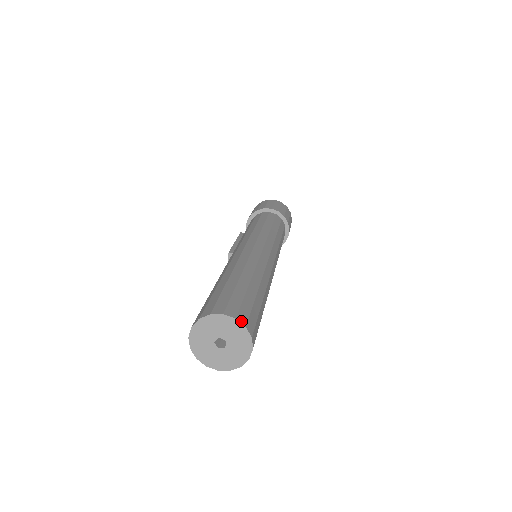
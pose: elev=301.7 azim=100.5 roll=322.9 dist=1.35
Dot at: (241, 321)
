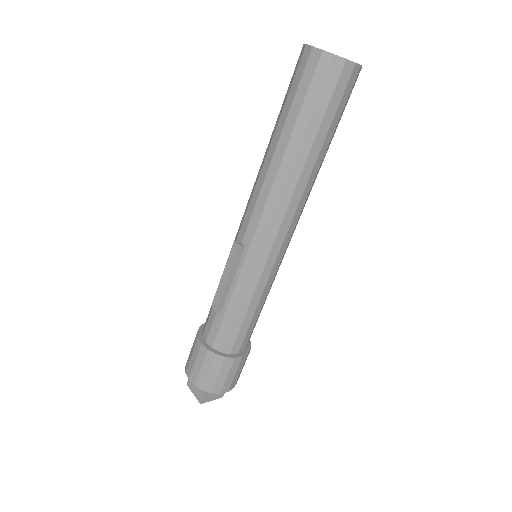
Dot at: occluded
